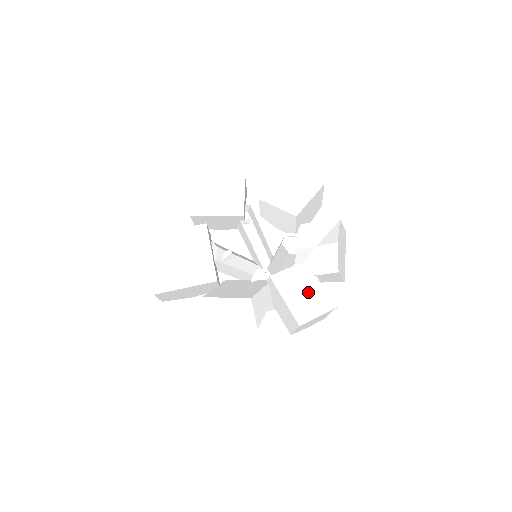
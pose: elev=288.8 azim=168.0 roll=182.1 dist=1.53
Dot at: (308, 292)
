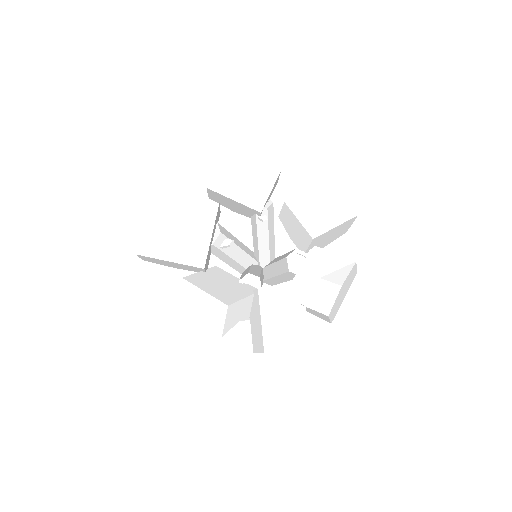
Dot at: (289, 321)
